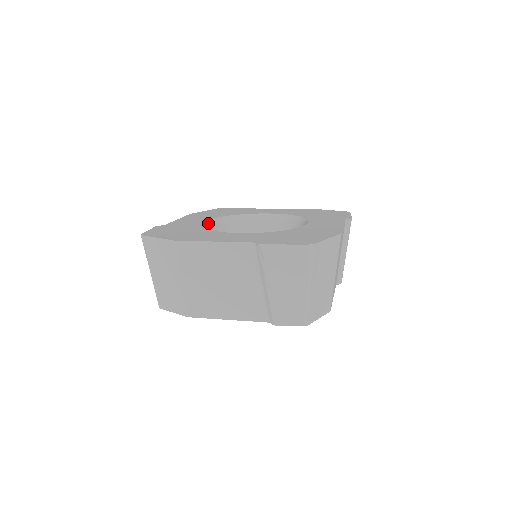
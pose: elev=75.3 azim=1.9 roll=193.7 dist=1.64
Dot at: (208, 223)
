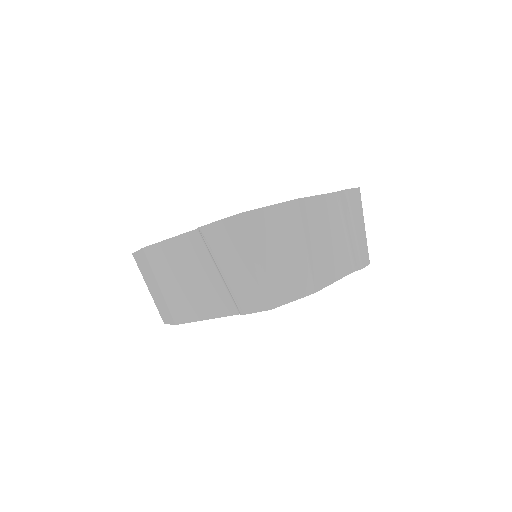
Dot at: occluded
